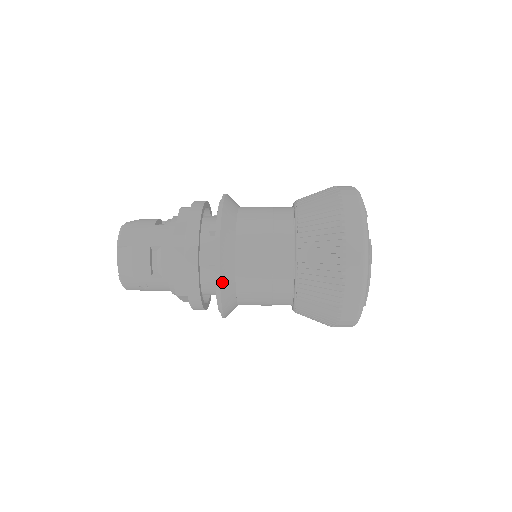
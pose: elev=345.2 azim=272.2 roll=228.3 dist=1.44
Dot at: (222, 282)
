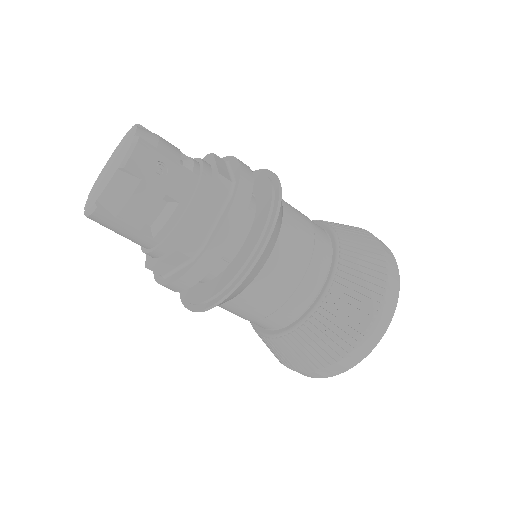
Dot at: occluded
